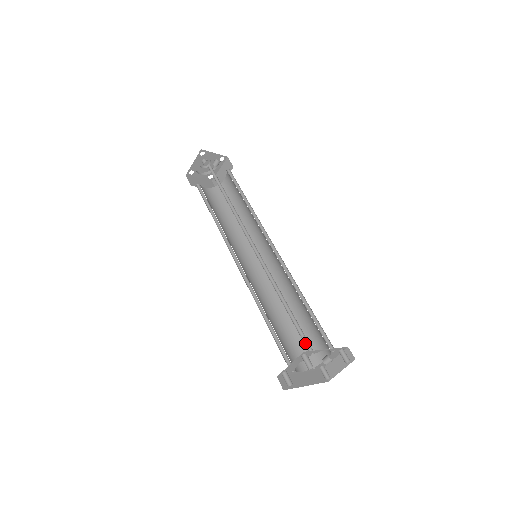
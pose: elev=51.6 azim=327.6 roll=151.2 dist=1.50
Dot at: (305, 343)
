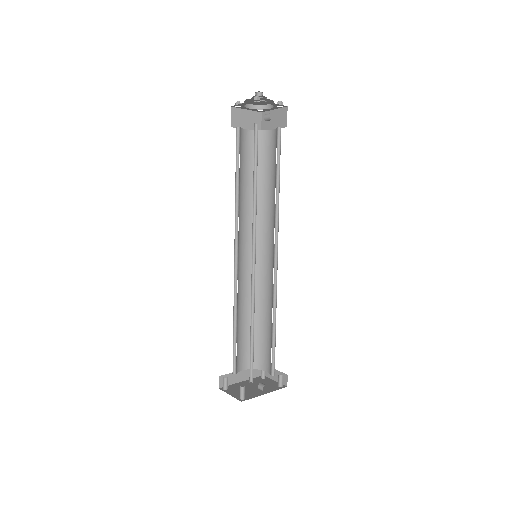
Dot at: (251, 371)
